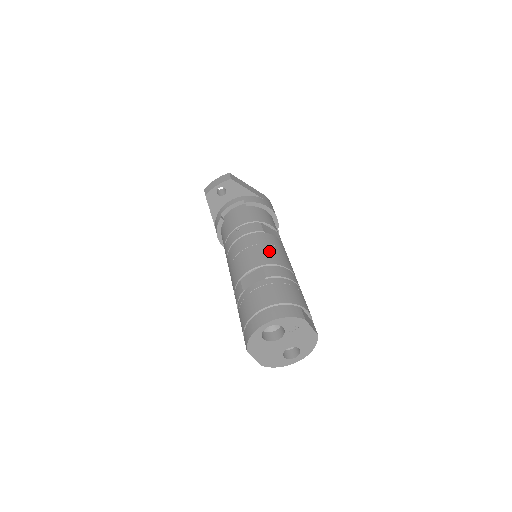
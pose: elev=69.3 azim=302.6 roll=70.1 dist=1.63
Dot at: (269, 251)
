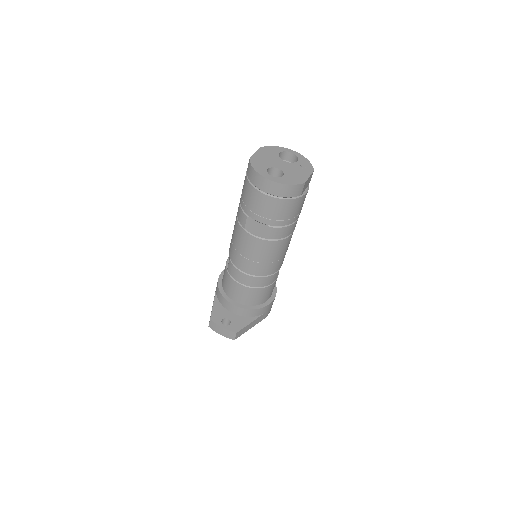
Dot at: occluded
